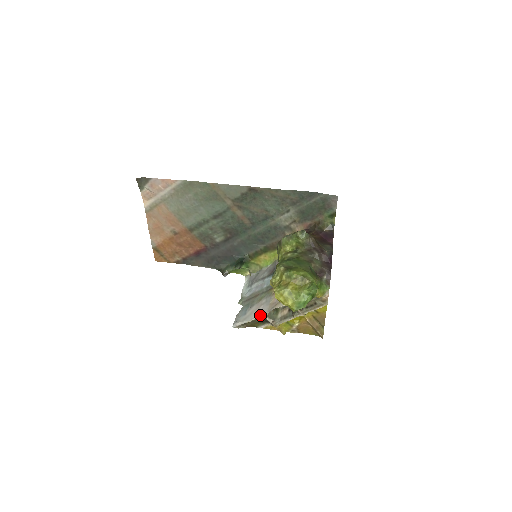
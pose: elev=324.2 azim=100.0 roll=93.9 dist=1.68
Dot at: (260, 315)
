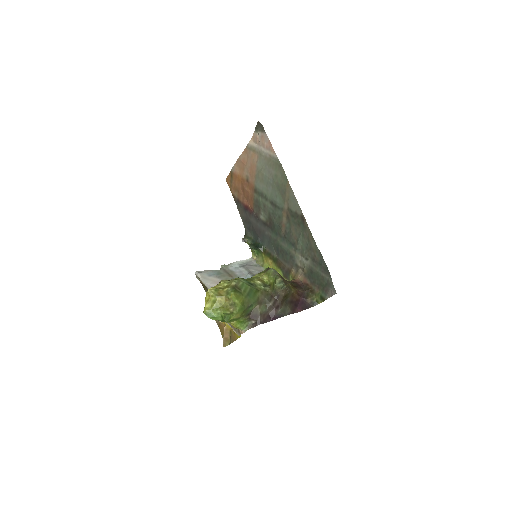
Dot at: occluded
